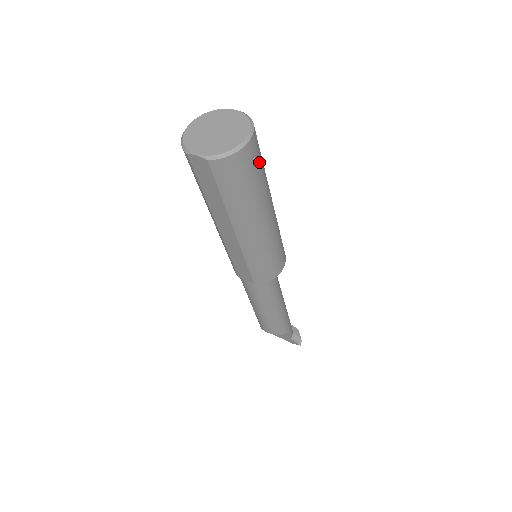
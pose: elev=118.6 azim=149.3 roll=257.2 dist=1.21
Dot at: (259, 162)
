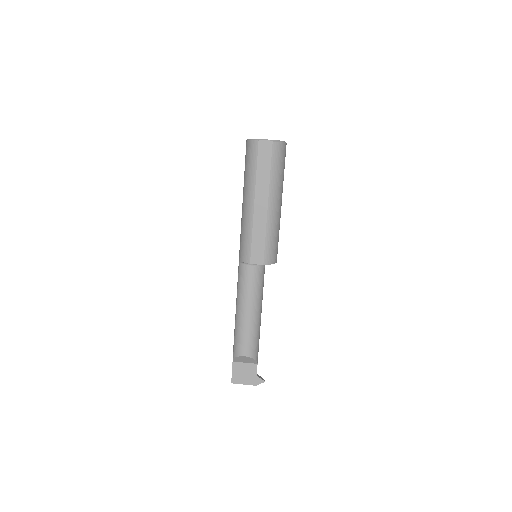
Dot at: occluded
